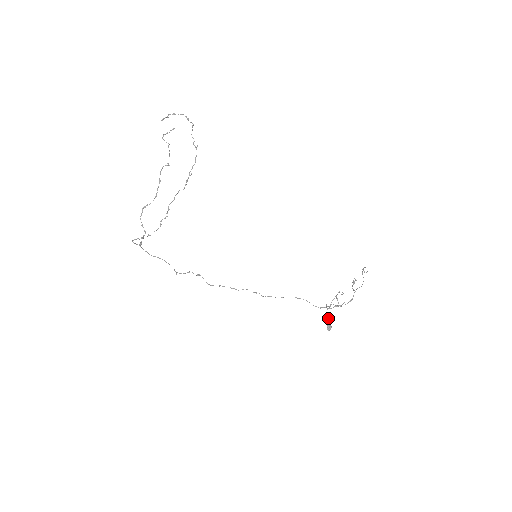
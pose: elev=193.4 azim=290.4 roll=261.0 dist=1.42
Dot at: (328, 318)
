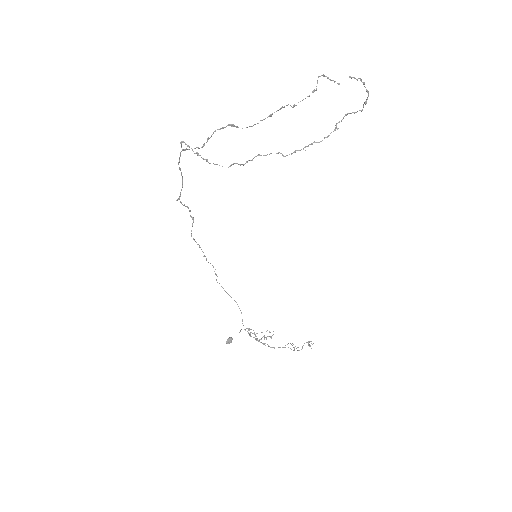
Dot at: occluded
